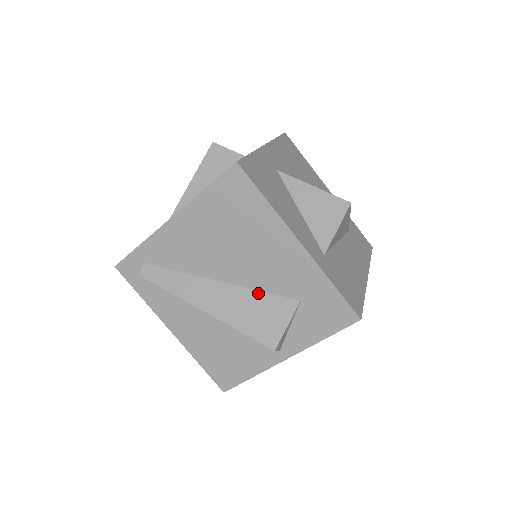
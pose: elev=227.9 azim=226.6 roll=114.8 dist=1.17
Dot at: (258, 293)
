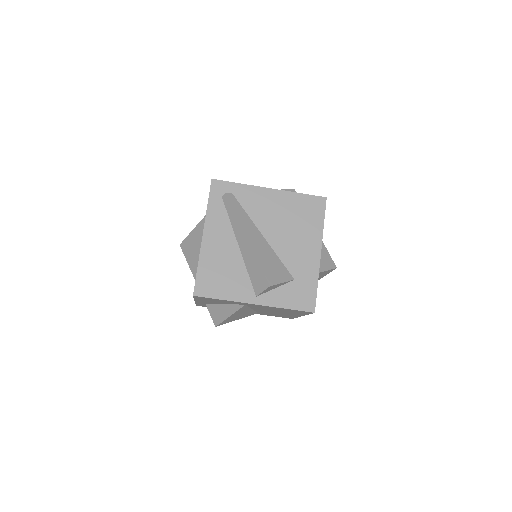
Dot at: (277, 258)
